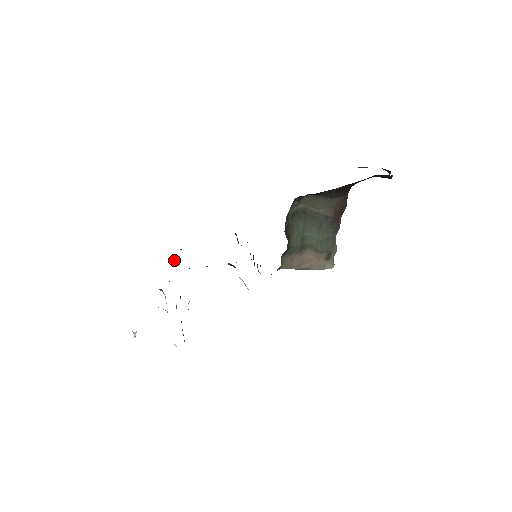
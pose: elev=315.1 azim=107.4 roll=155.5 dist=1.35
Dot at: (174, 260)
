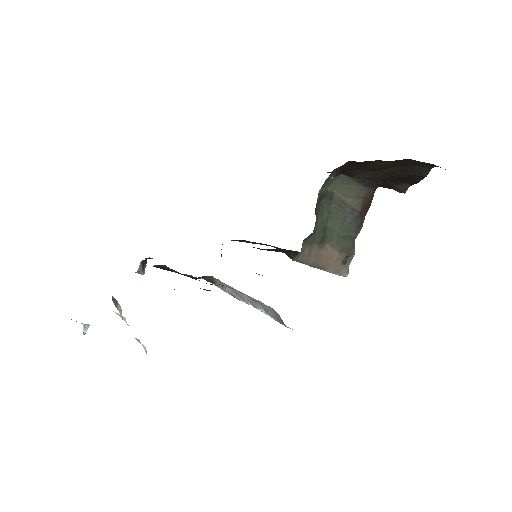
Dot at: (140, 265)
